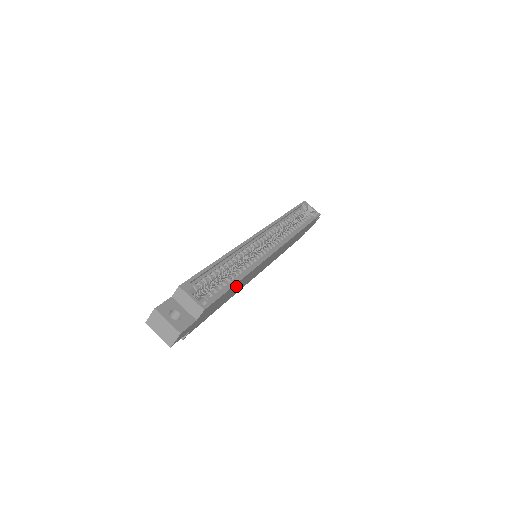
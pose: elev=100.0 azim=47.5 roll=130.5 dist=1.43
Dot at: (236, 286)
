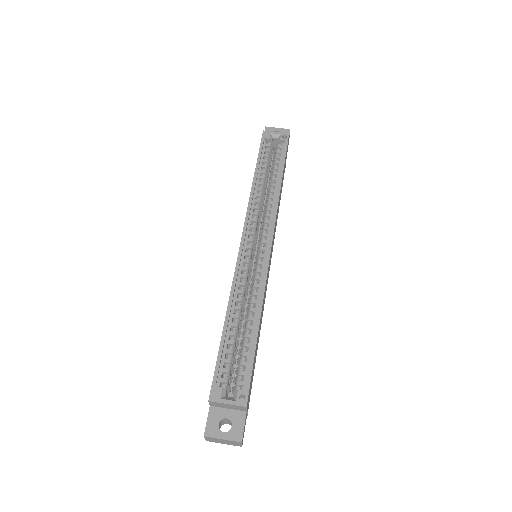
Dot at: occluded
